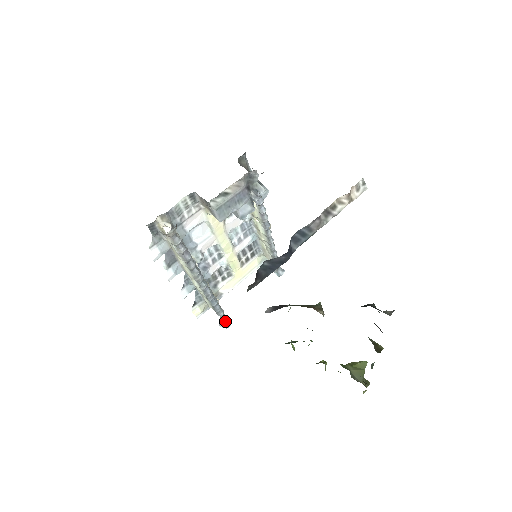
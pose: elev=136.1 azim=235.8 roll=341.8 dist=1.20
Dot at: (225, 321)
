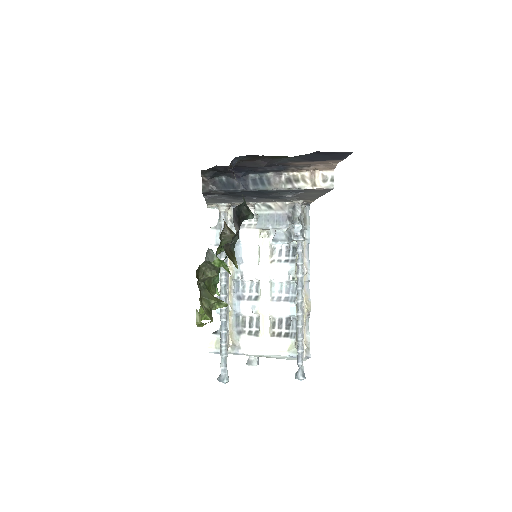
Dot at: (223, 374)
